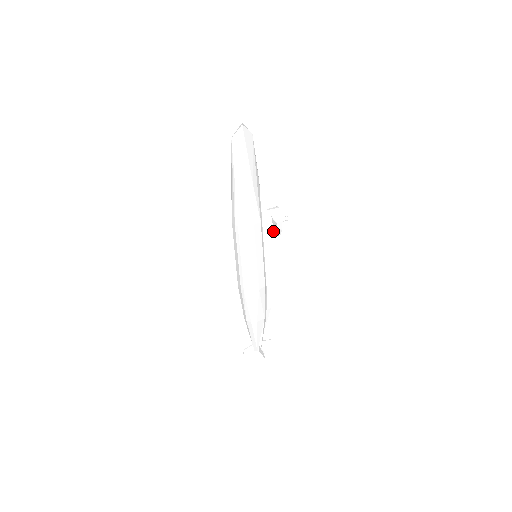
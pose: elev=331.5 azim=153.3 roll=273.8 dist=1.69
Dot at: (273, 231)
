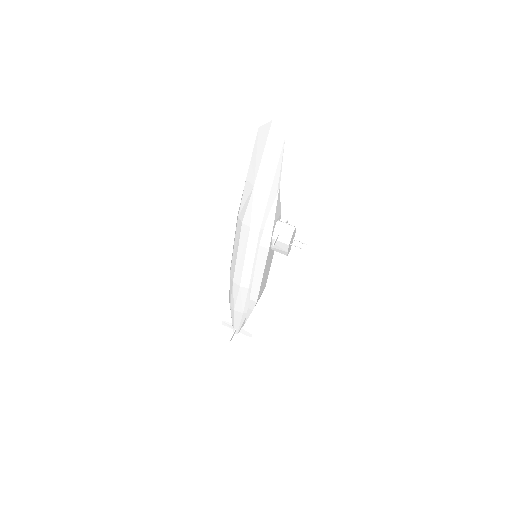
Dot at: (277, 247)
